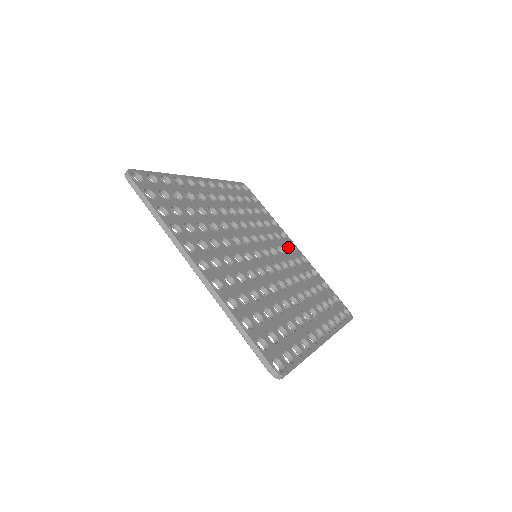
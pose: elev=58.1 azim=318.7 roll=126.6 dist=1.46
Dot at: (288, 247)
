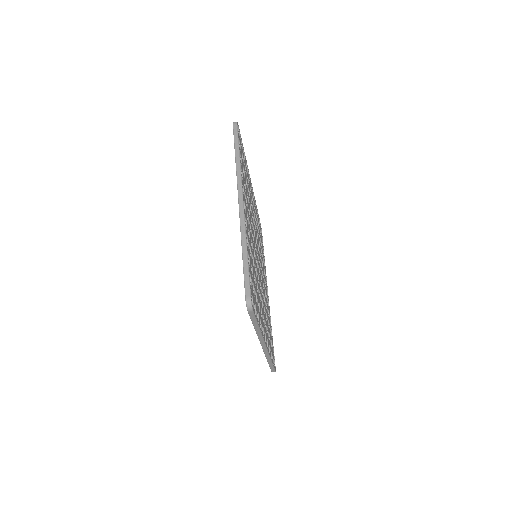
Dot at: occluded
